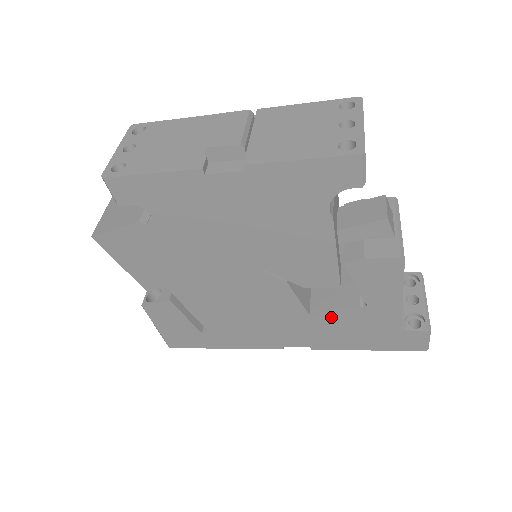
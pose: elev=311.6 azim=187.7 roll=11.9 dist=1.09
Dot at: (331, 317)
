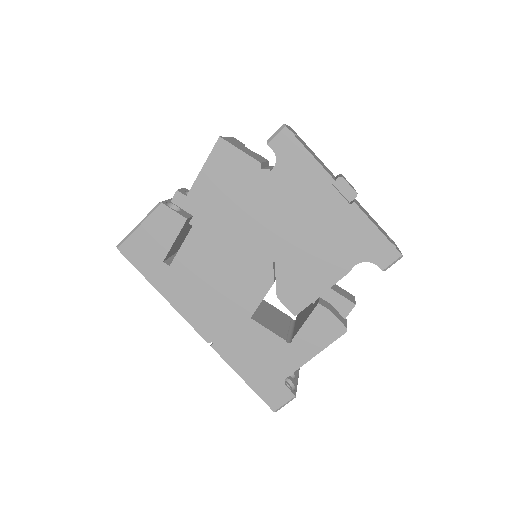
Dot at: (260, 332)
